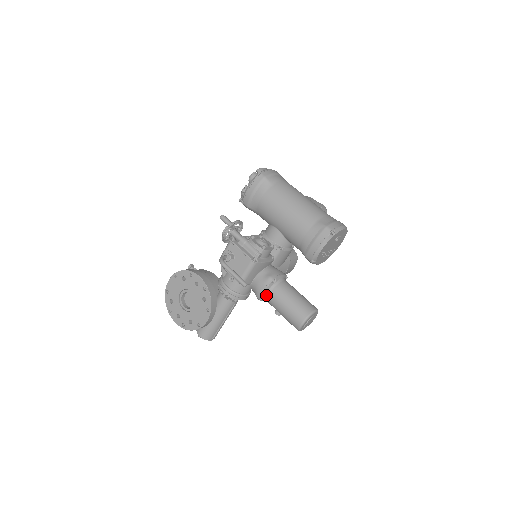
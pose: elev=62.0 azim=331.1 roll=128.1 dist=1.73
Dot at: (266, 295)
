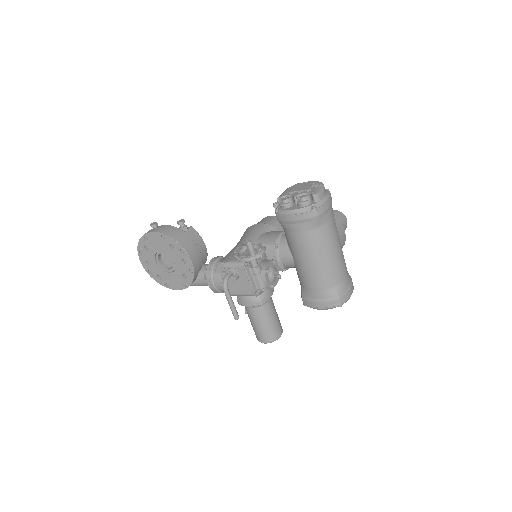
Dot at: (247, 307)
